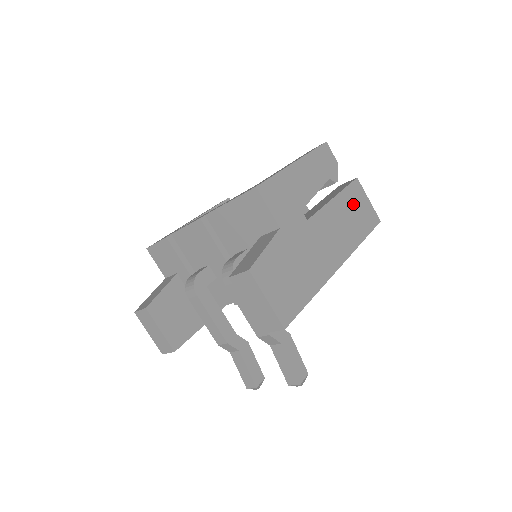
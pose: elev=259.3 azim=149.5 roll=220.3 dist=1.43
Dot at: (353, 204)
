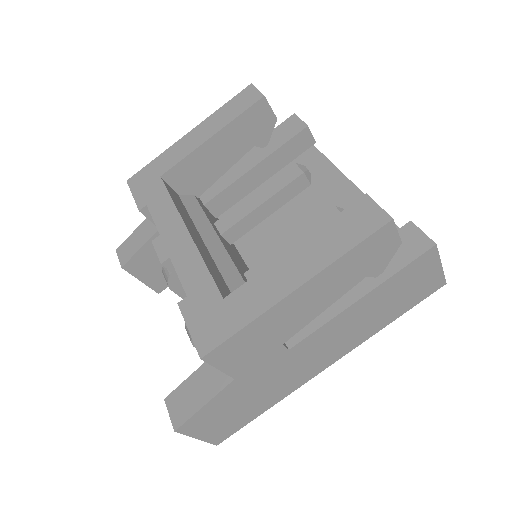
Dot at: (399, 288)
